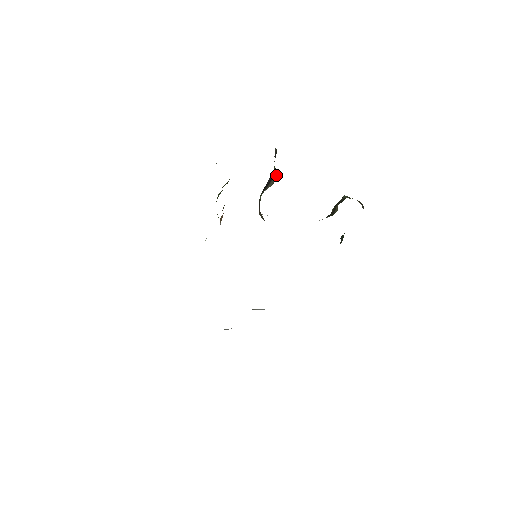
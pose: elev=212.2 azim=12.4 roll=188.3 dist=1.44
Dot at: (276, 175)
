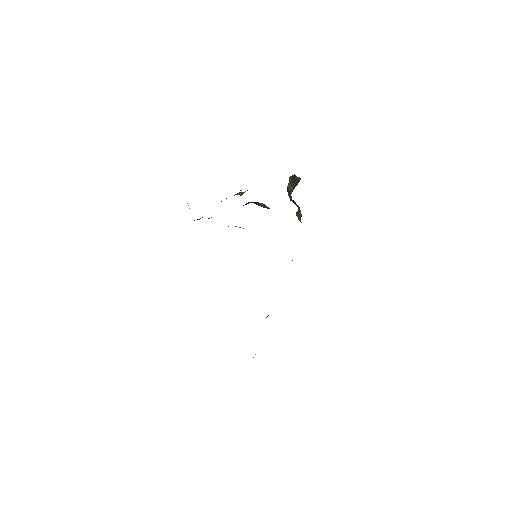
Dot at: occluded
